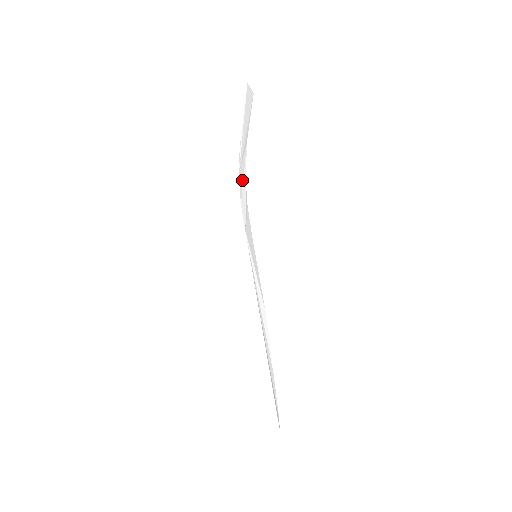
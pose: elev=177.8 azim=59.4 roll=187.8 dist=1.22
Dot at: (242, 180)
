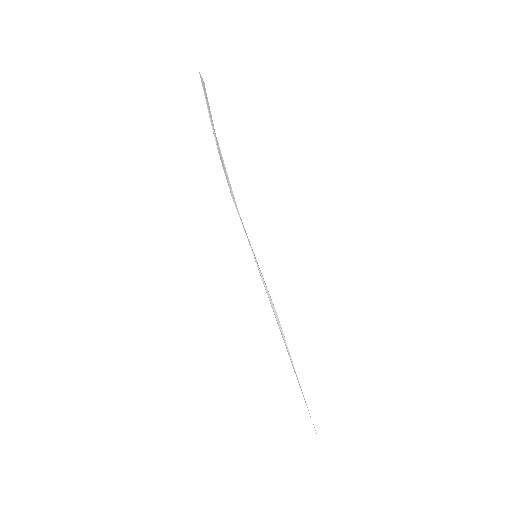
Dot at: (225, 172)
